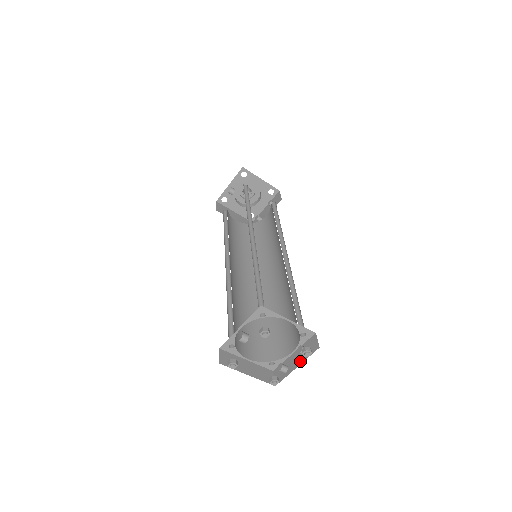
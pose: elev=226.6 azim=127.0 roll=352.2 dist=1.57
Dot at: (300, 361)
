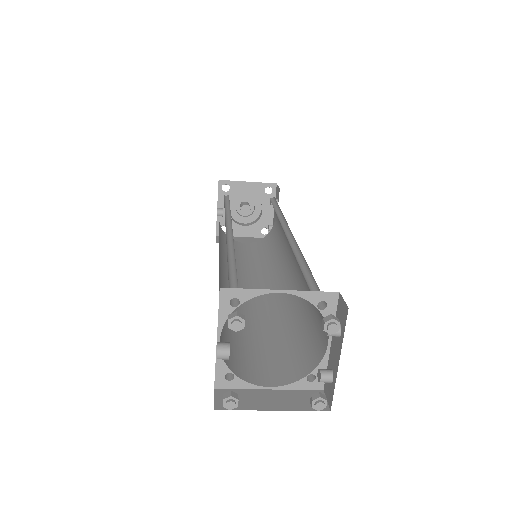
Dot at: (338, 349)
